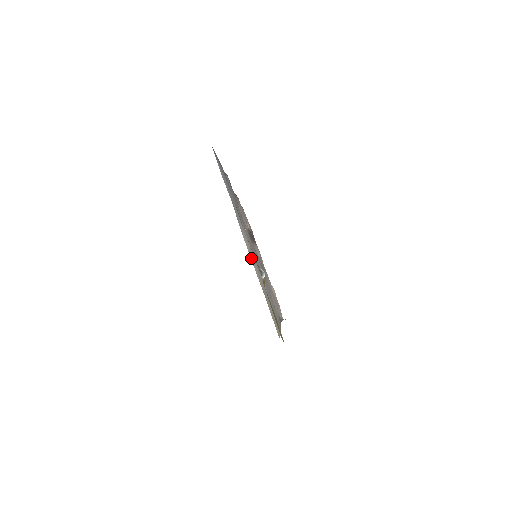
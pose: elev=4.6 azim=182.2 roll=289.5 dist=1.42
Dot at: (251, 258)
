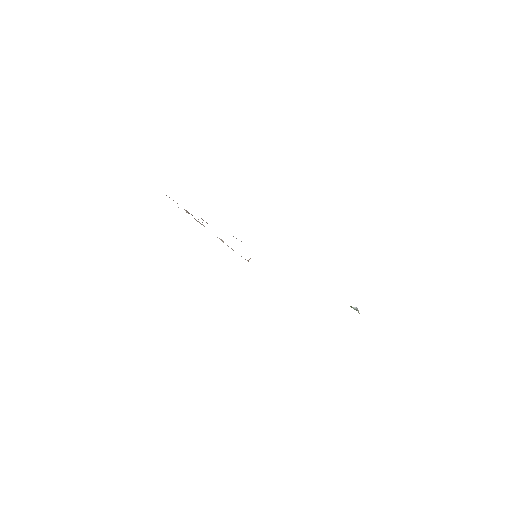
Dot at: occluded
